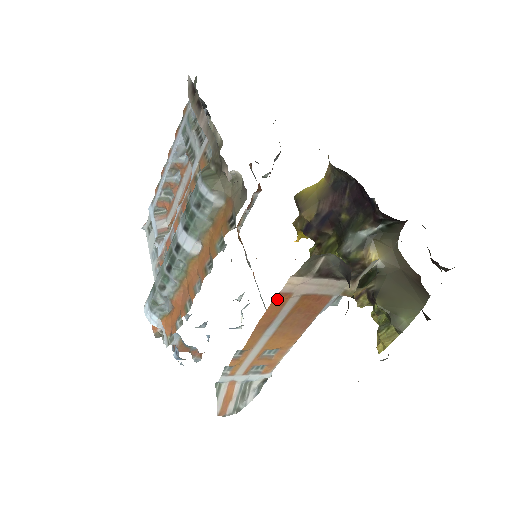
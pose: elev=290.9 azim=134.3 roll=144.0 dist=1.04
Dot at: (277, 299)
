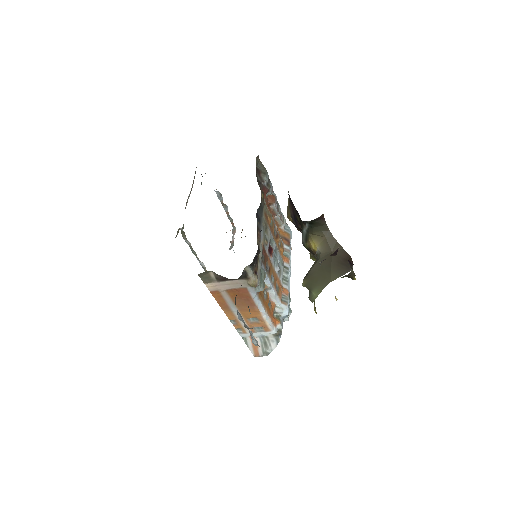
Dot at: (214, 294)
